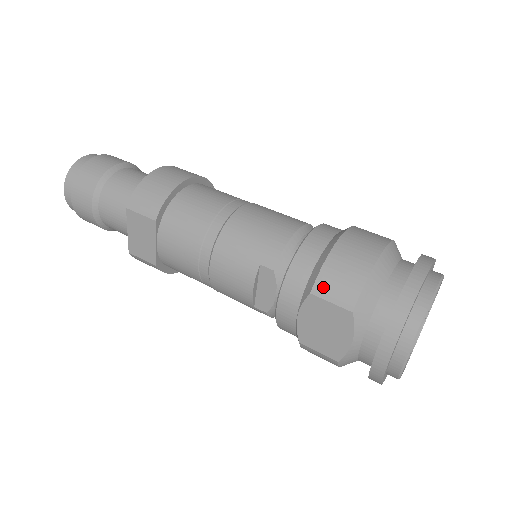
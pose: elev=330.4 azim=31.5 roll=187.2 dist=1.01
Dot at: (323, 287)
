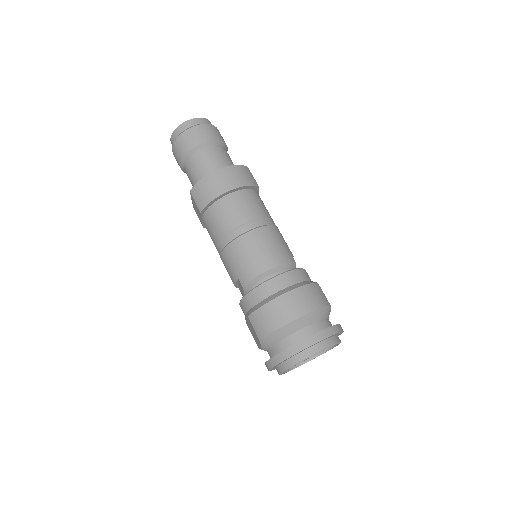
Dot at: (253, 319)
